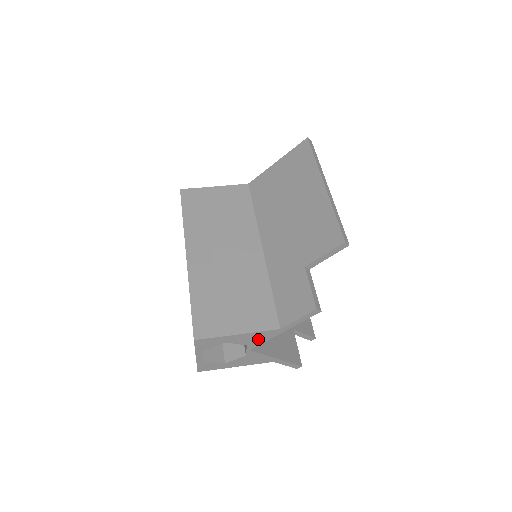
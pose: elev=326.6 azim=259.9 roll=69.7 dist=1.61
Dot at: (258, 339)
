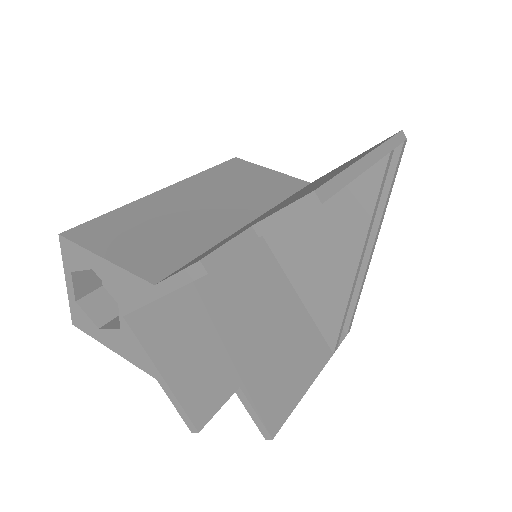
Dot at: (130, 293)
